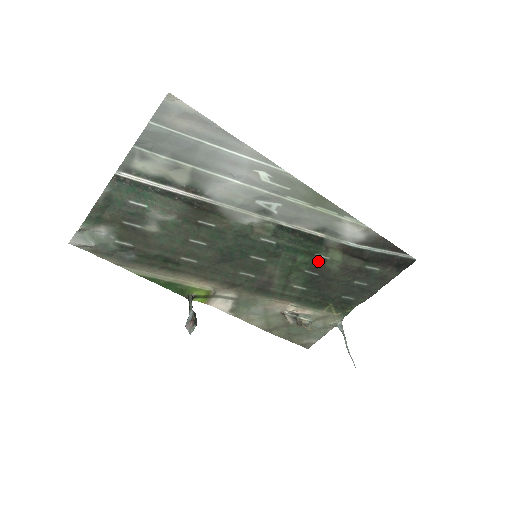
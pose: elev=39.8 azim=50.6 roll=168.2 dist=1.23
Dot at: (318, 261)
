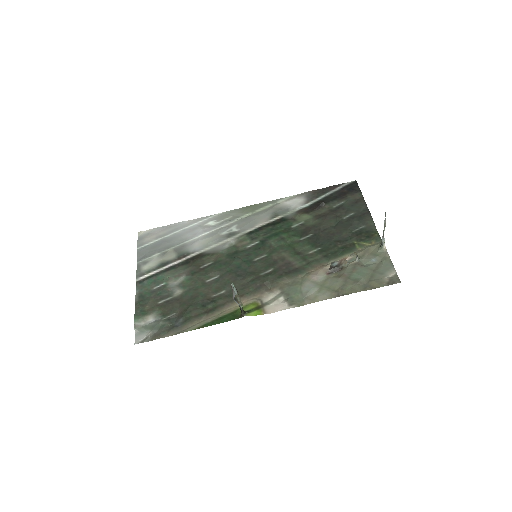
Dot at: (299, 229)
